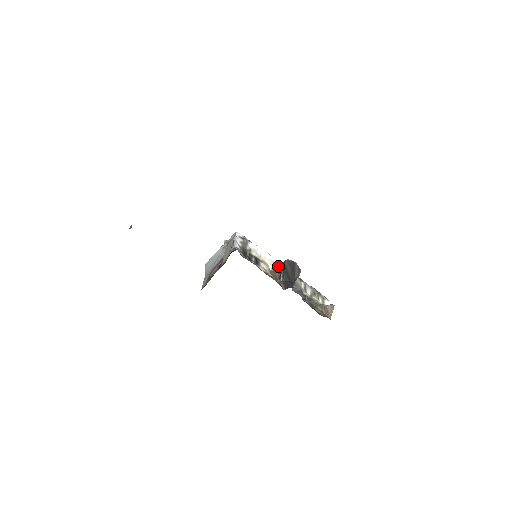
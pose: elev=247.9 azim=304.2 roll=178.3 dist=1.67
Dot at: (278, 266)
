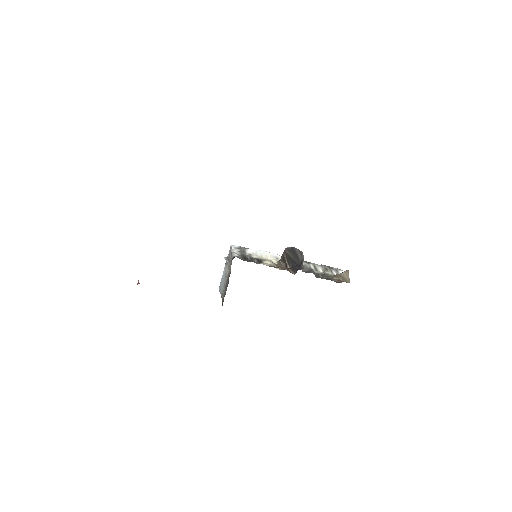
Dot at: (281, 258)
